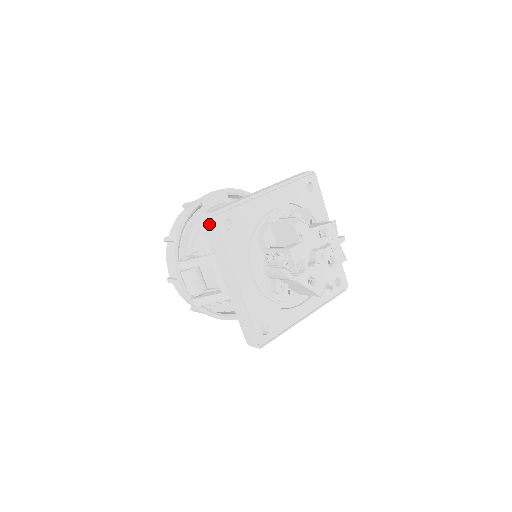
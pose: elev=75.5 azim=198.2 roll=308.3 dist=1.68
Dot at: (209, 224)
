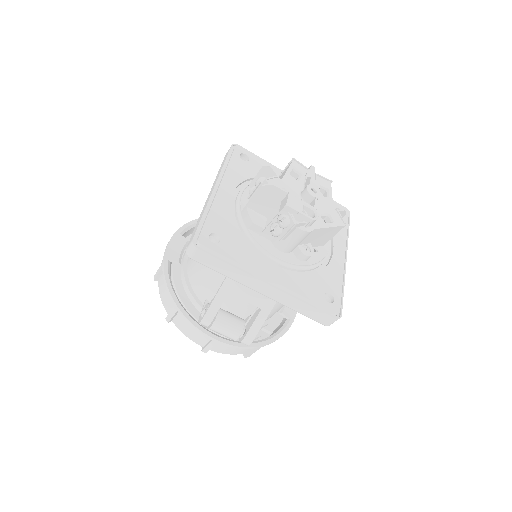
Dot at: (199, 253)
